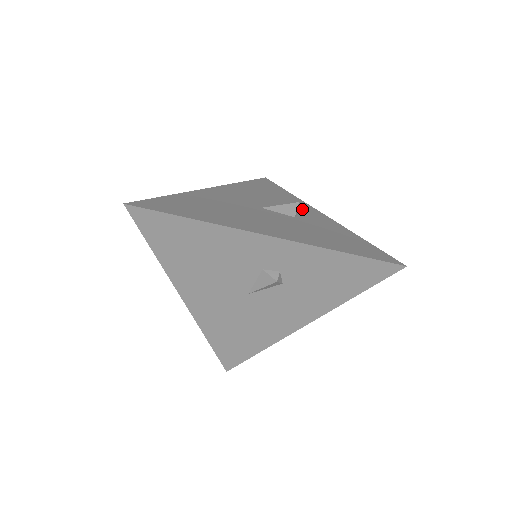
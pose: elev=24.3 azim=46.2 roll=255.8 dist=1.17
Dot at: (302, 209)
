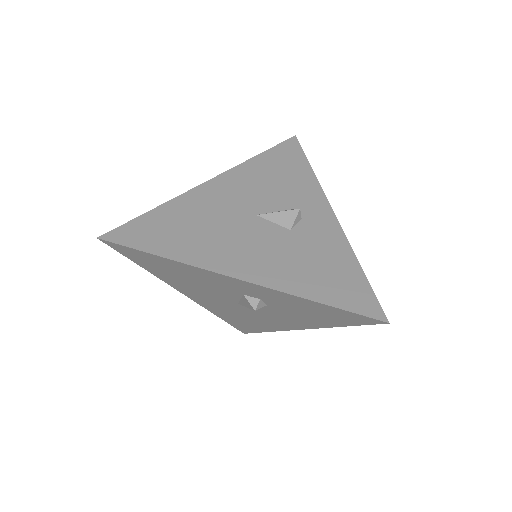
Dot at: (310, 208)
